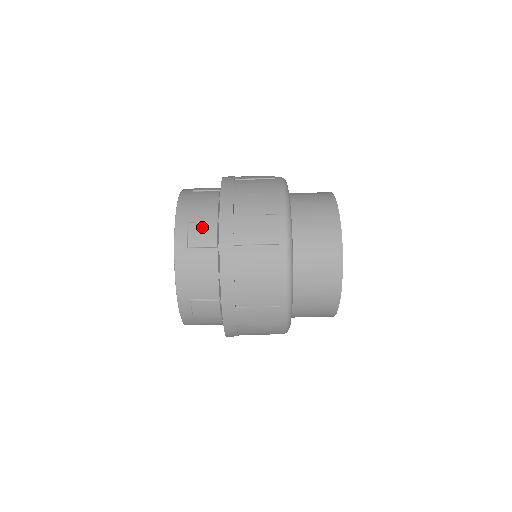
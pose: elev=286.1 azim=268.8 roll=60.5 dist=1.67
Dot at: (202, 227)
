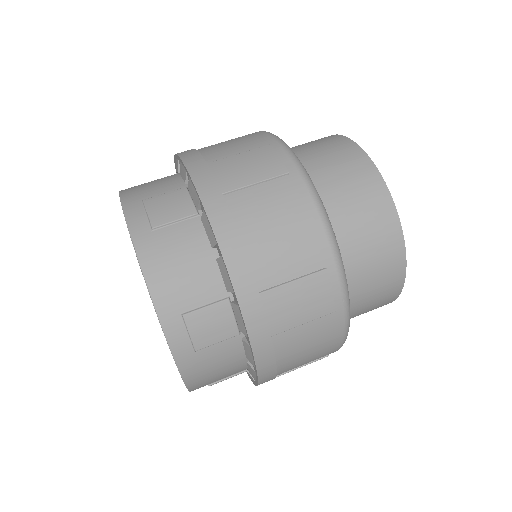
Dot at: (165, 198)
